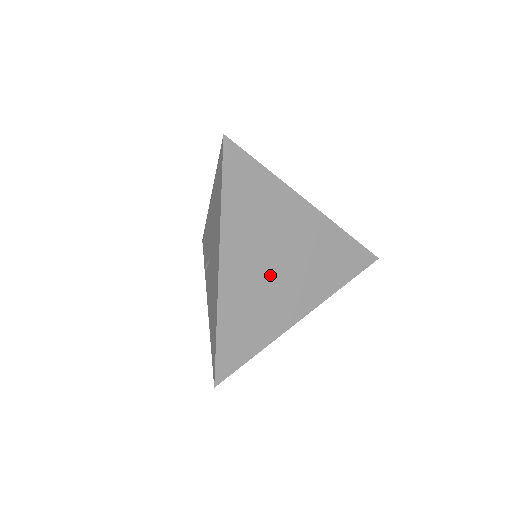
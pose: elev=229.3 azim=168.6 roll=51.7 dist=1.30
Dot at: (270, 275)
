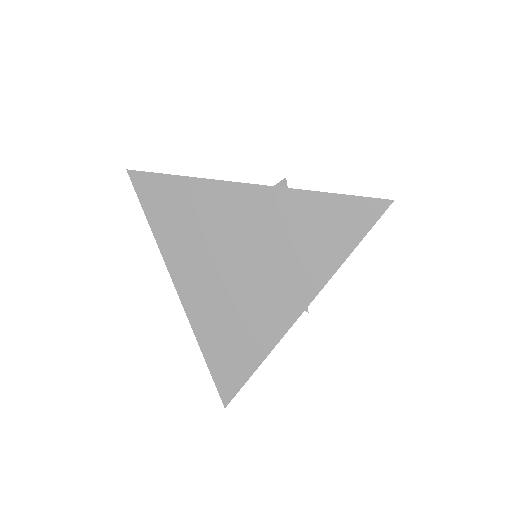
Dot at: (235, 279)
